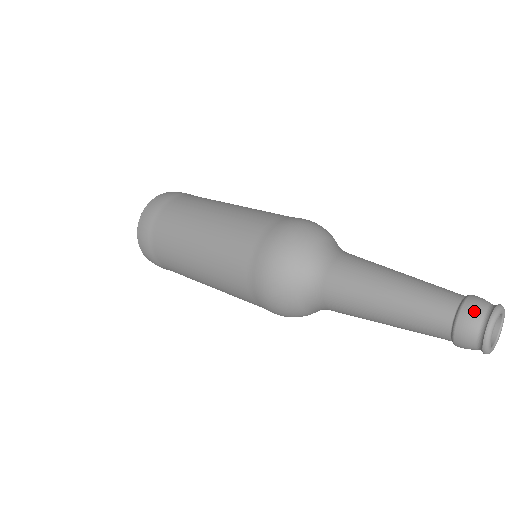
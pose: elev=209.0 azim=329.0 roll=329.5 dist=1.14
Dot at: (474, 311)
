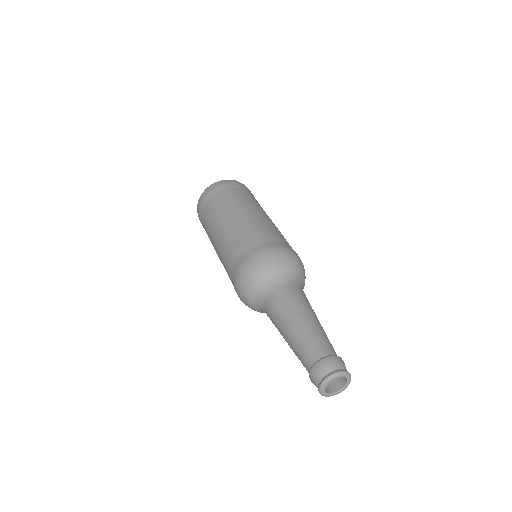
Dot at: (315, 376)
